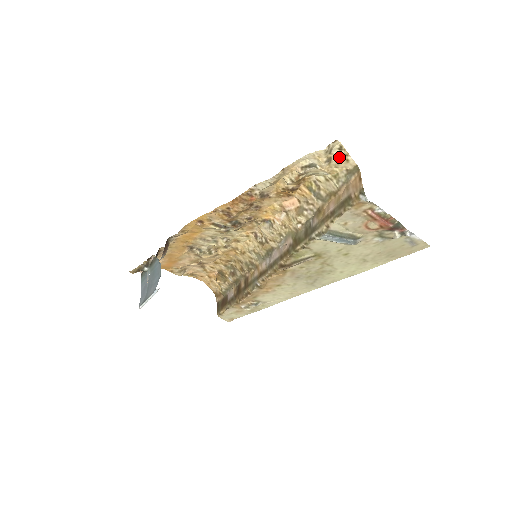
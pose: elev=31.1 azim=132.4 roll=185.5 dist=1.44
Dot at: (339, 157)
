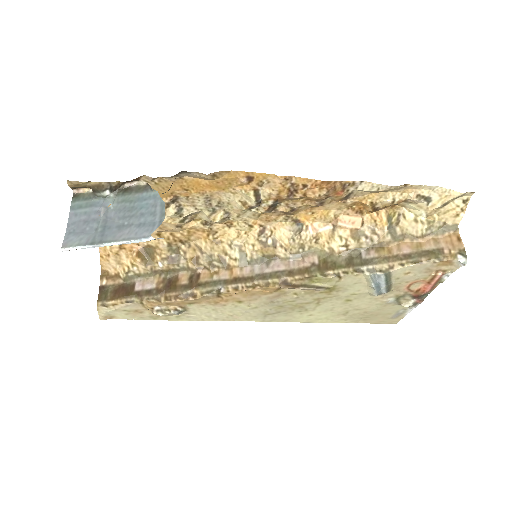
Dot at: (454, 208)
